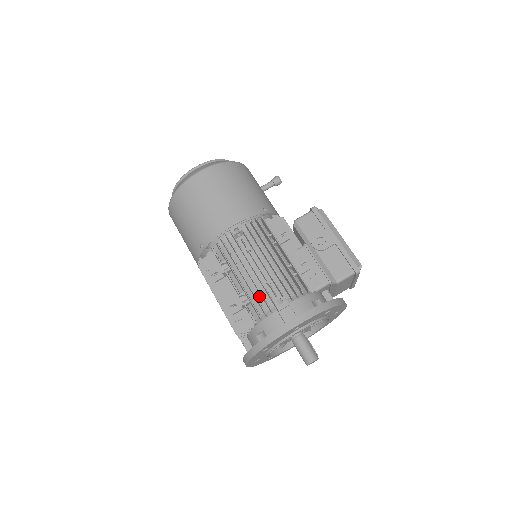
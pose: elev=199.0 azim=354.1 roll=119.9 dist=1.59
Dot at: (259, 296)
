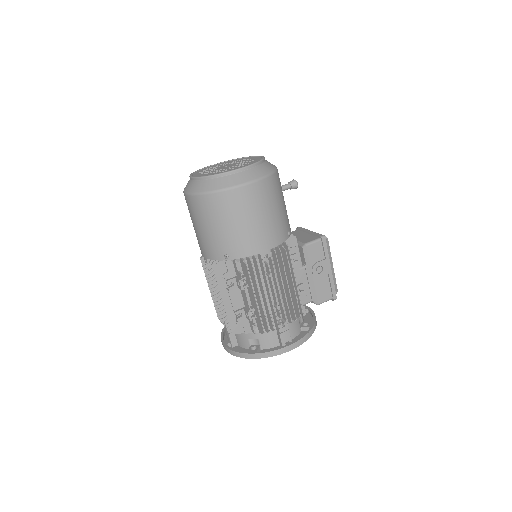
Dot at: (265, 313)
